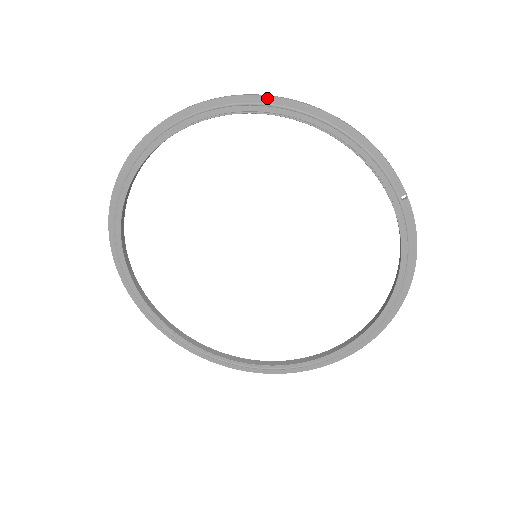
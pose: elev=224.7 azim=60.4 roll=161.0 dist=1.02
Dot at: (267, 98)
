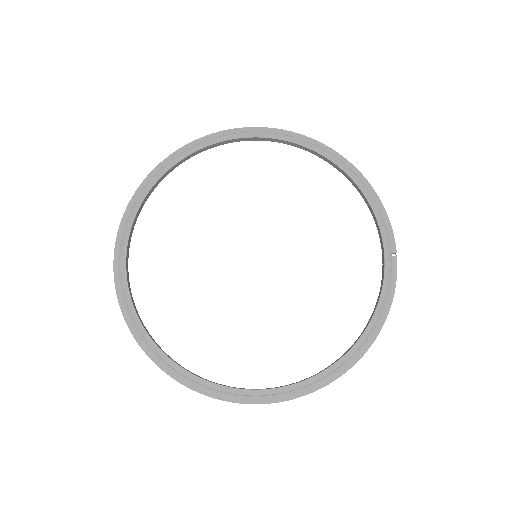
Dot at: (324, 146)
